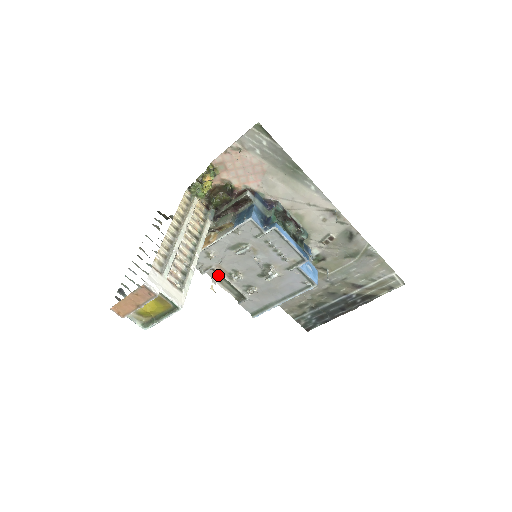
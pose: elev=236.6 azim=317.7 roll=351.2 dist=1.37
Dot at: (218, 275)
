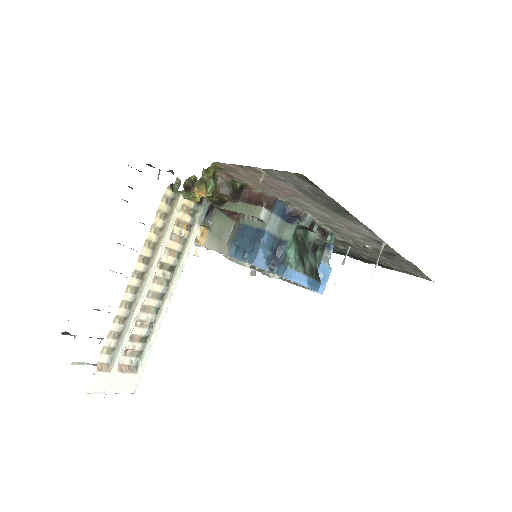
Dot at: occluded
